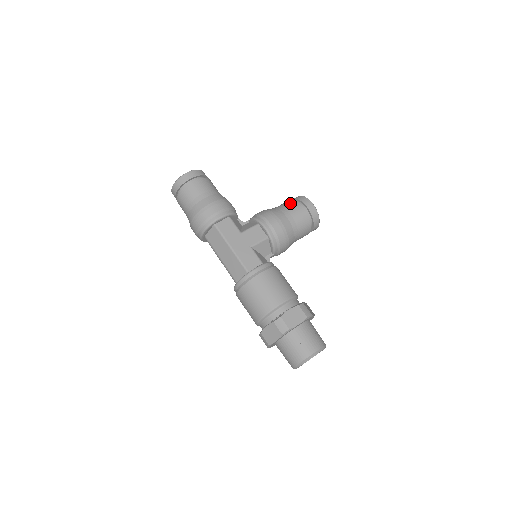
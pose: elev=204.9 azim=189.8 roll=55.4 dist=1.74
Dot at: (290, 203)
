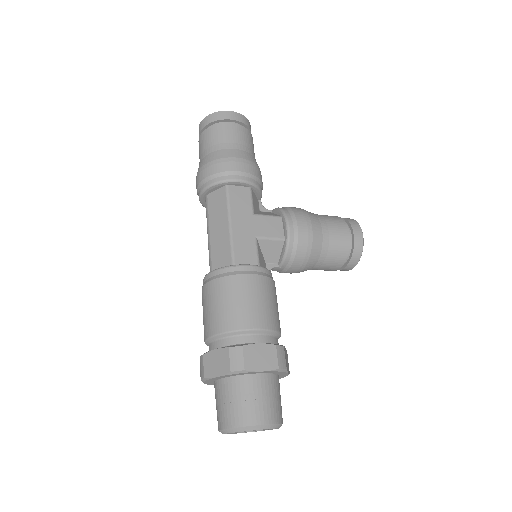
Dot at: (335, 218)
